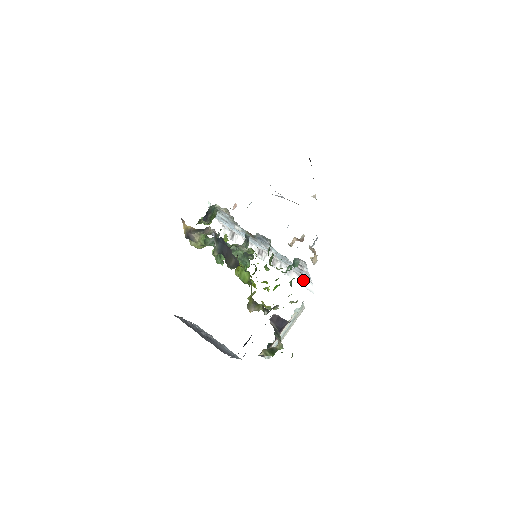
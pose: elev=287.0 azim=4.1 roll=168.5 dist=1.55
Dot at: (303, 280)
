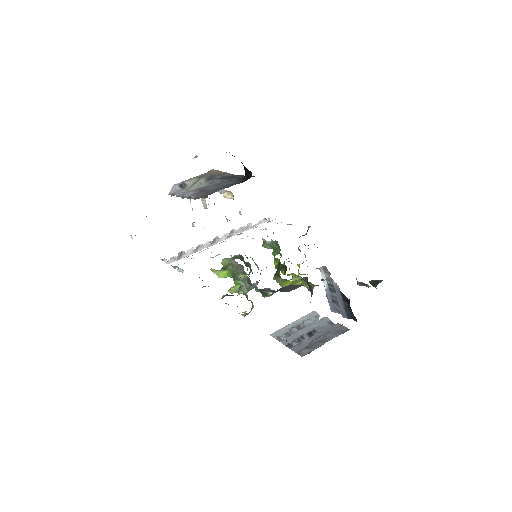
Dot at: (259, 222)
